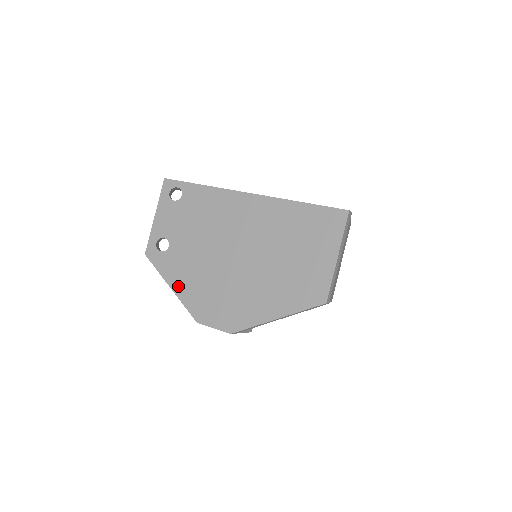
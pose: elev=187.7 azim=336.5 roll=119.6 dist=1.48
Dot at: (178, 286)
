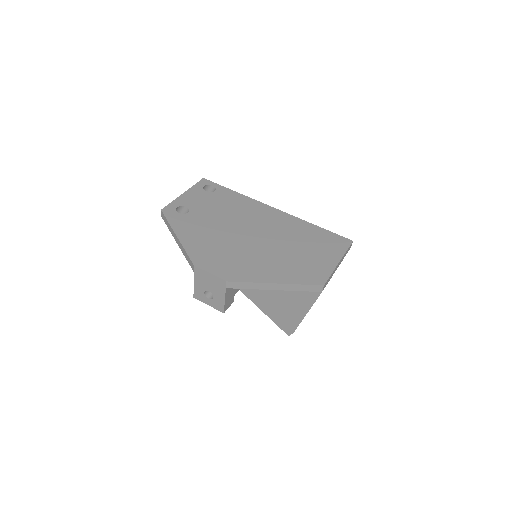
Dot at: (186, 237)
